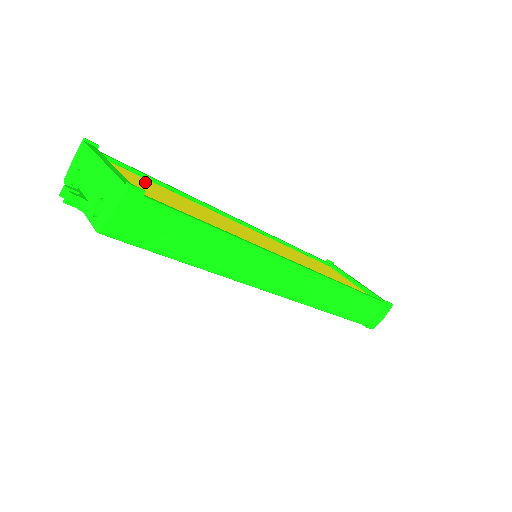
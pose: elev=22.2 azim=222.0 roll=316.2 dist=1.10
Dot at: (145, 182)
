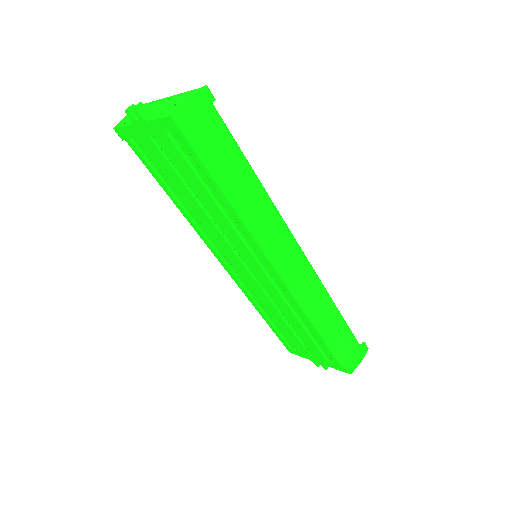
Dot at: occluded
